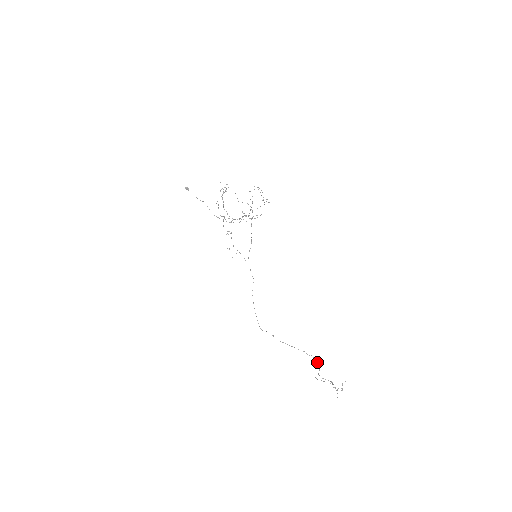
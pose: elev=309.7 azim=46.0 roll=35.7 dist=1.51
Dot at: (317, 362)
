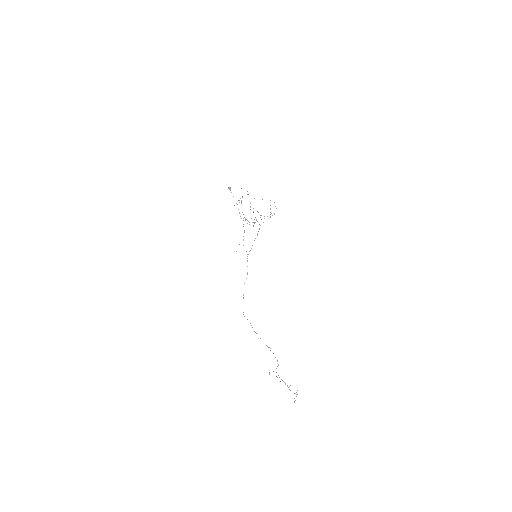
Dot at: (277, 361)
